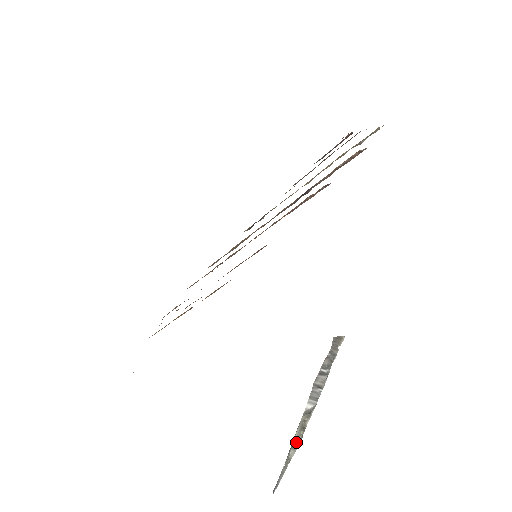
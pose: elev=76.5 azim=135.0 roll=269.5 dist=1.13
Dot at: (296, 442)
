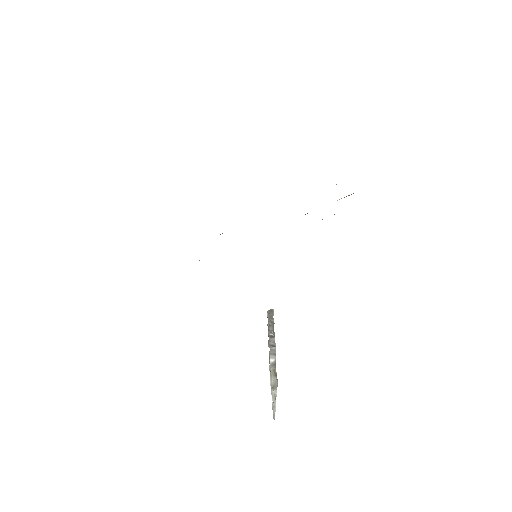
Dot at: (275, 385)
